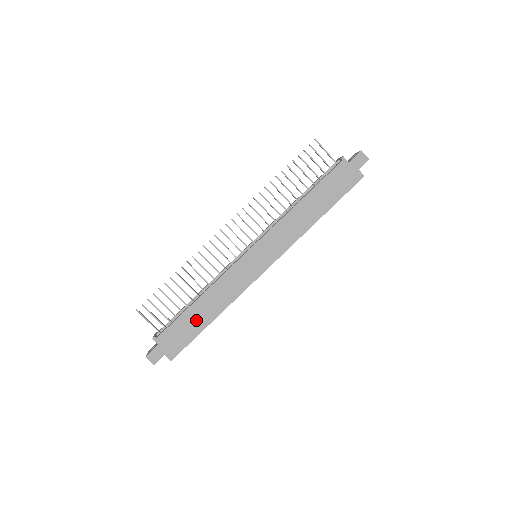
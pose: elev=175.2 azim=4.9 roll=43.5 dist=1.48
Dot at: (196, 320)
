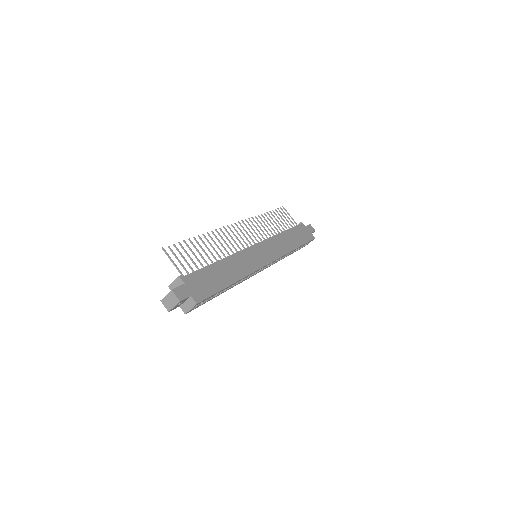
Dot at: (219, 277)
